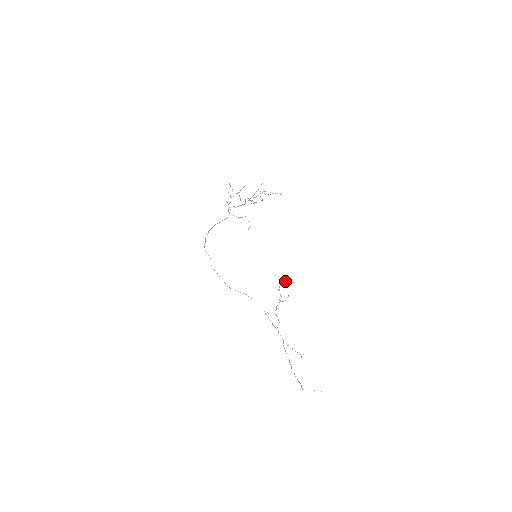
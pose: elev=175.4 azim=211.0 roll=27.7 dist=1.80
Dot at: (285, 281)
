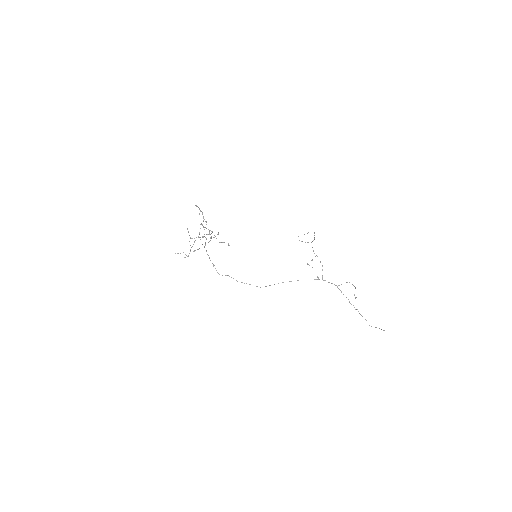
Dot at: occluded
